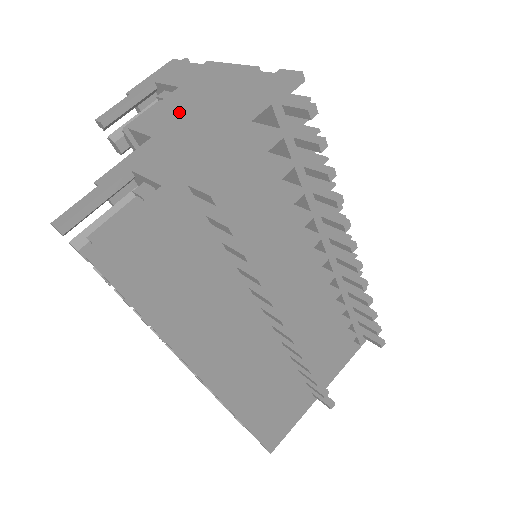
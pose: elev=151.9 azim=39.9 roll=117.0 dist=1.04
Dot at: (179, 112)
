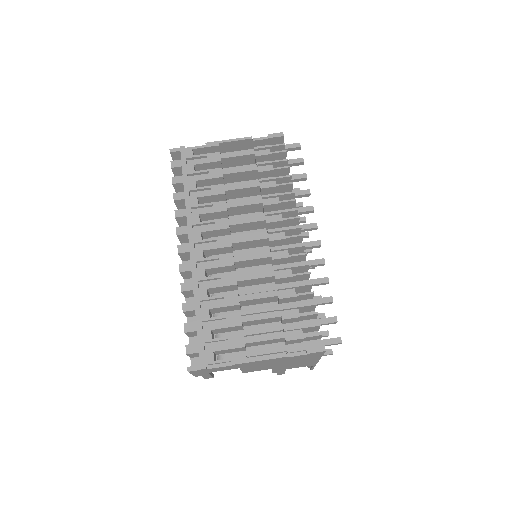
Dot at: occluded
